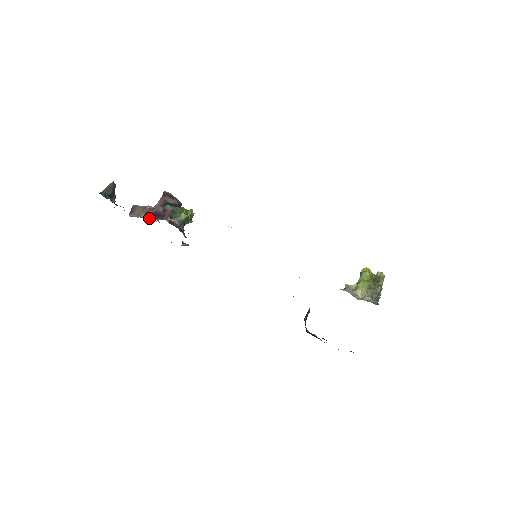
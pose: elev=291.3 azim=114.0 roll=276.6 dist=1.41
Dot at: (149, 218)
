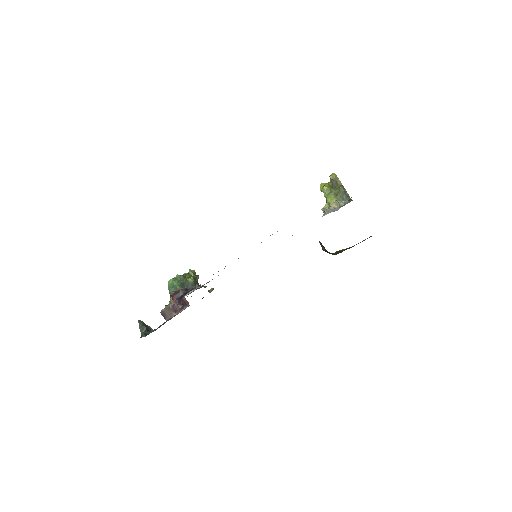
Dot at: occluded
